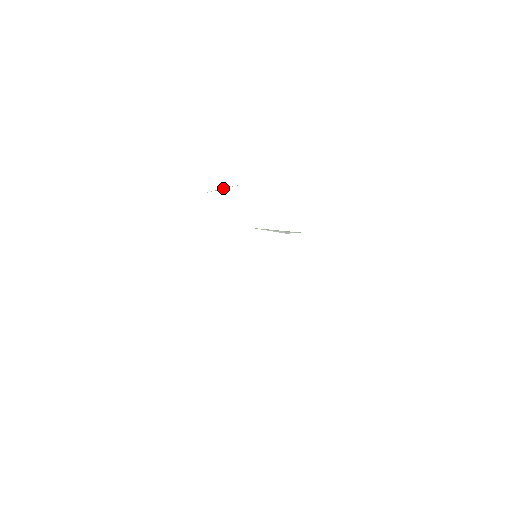
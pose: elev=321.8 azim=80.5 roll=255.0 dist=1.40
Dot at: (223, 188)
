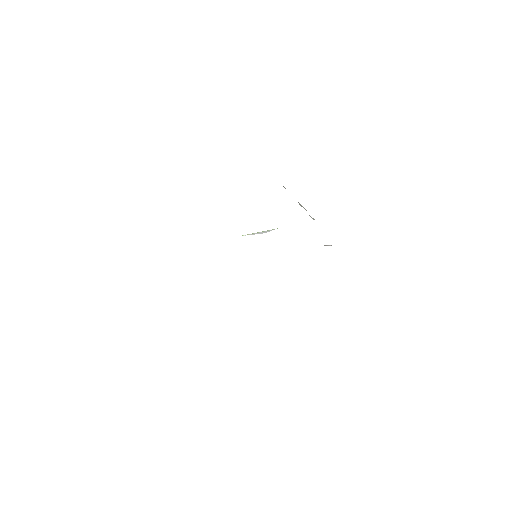
Dot at: occluded
